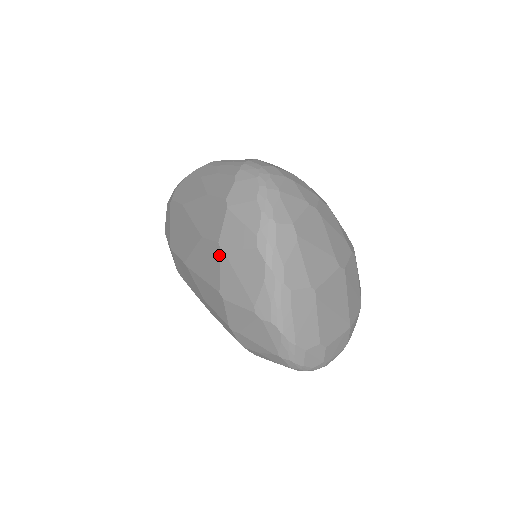
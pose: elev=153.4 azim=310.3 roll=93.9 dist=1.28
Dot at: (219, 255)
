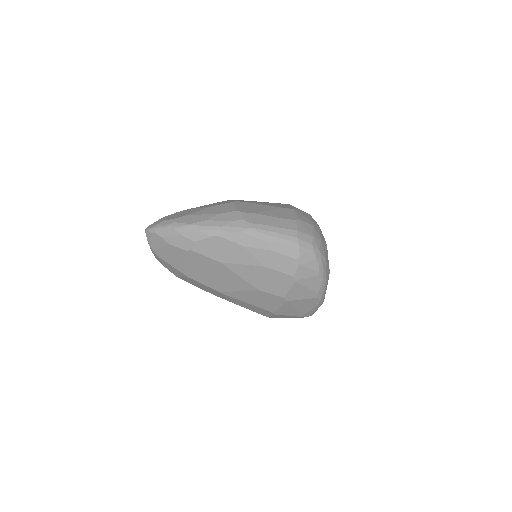
Dot at: (282, 302)
